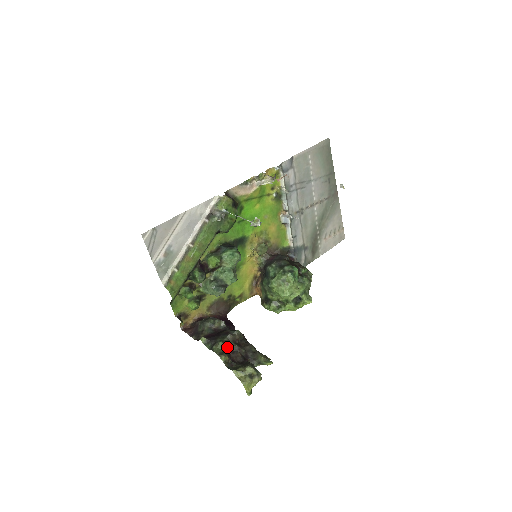
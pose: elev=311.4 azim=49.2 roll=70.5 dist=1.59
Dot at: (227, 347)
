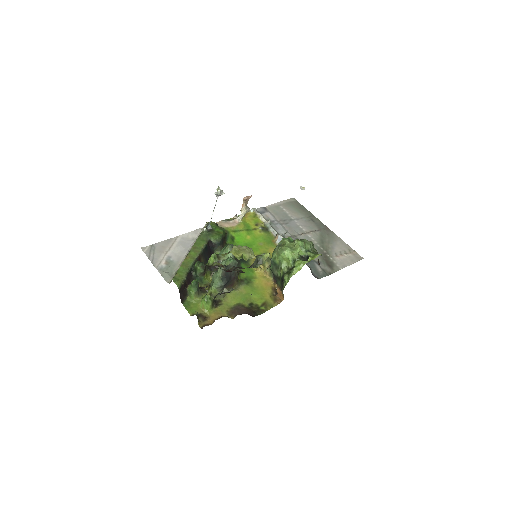
Dot at: occluded
